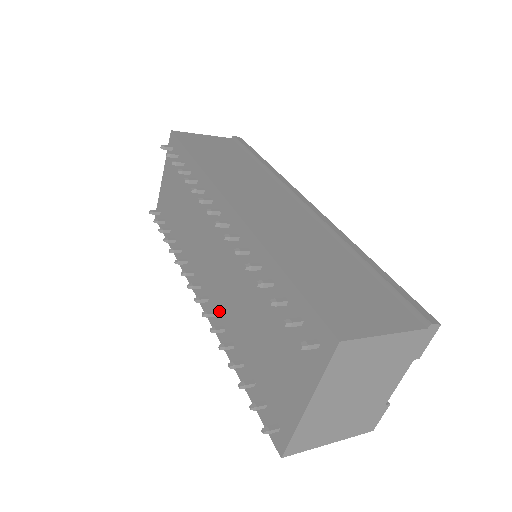
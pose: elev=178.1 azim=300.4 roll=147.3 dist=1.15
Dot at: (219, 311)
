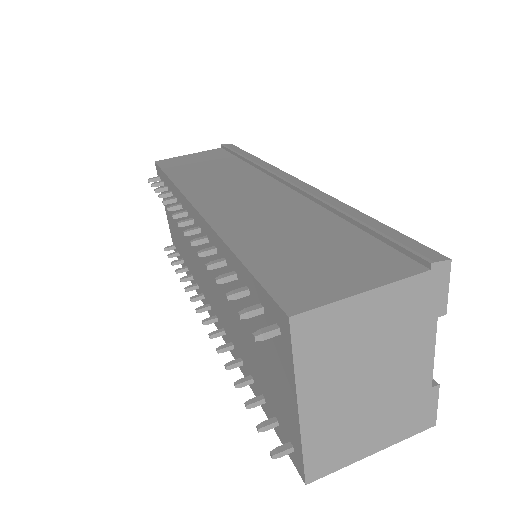
Dot at: (225, 327)
